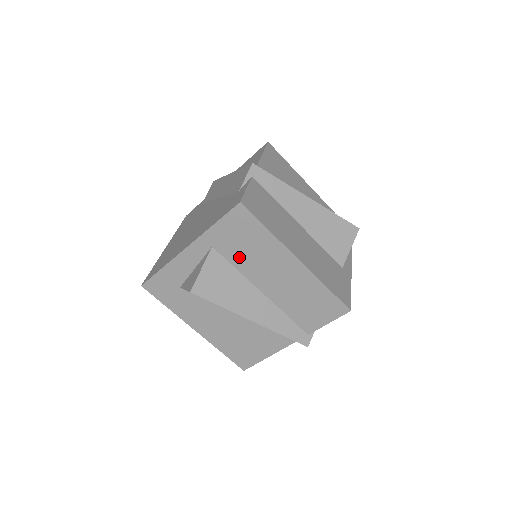
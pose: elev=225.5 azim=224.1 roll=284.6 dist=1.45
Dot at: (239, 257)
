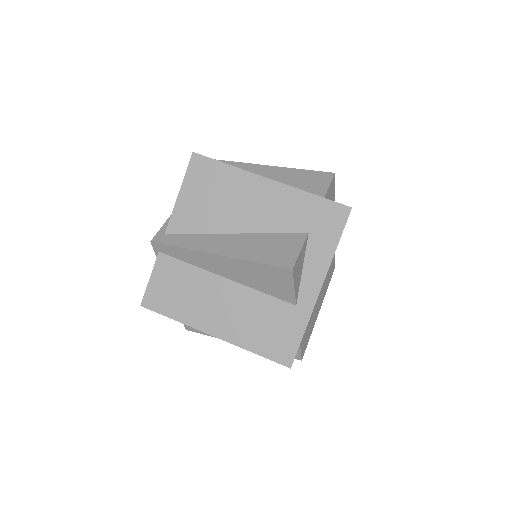
Dot at: occluded
